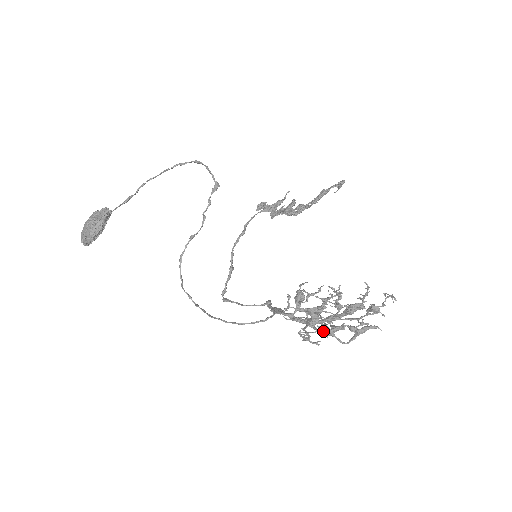
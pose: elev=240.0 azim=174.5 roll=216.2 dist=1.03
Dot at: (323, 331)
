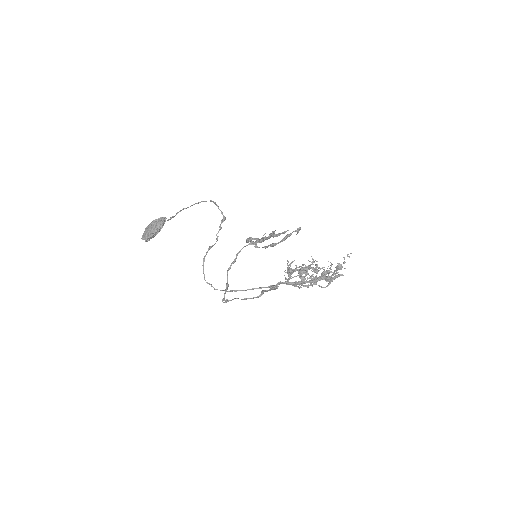
Dot at: (311, 278)
